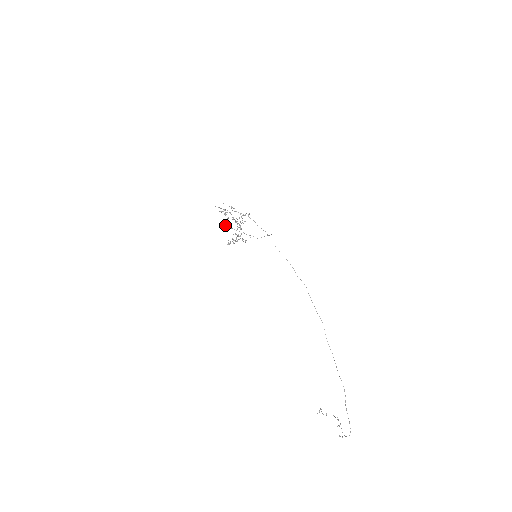
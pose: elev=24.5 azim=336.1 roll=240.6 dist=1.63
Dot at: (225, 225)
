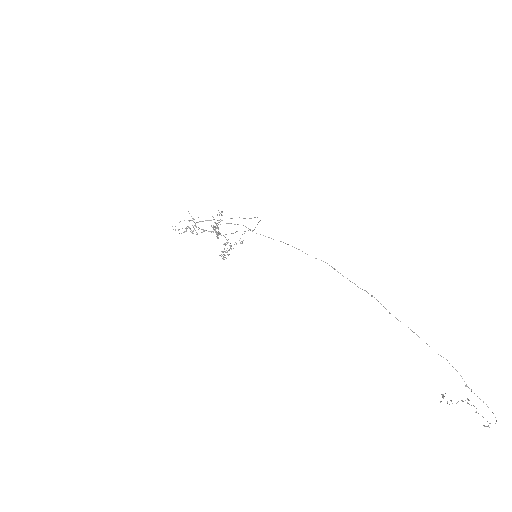
Dot at: occluded
